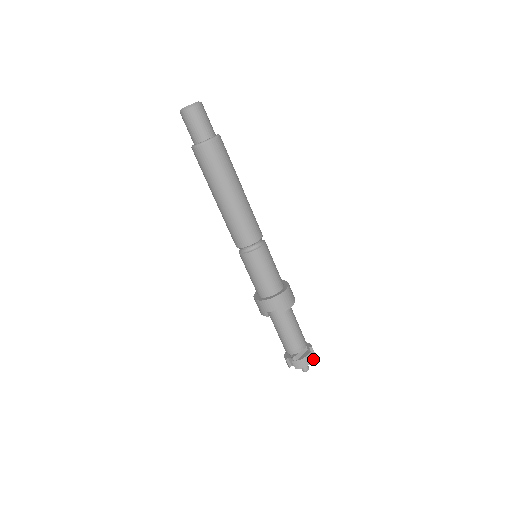
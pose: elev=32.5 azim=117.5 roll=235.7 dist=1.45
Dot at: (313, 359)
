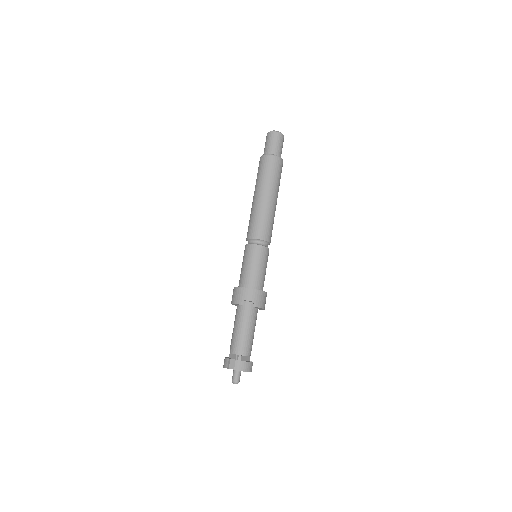
Dot at: (251, 370)
